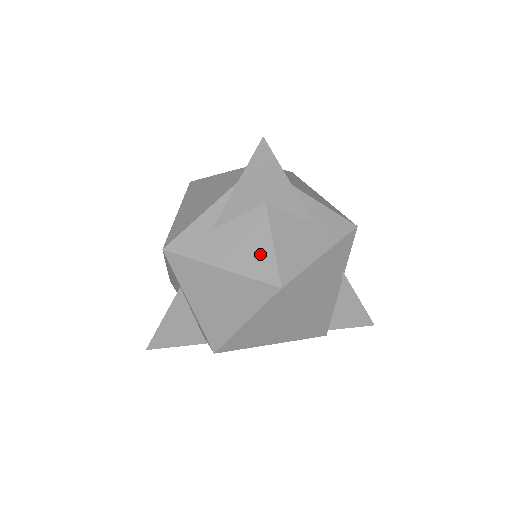
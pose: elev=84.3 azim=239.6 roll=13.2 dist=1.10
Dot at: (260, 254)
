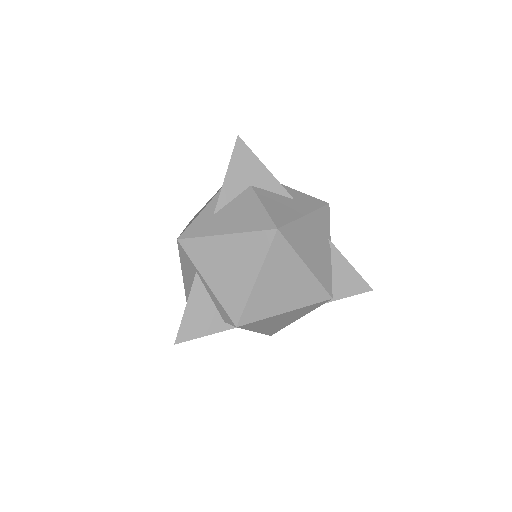
Dot at: (255, 215)
